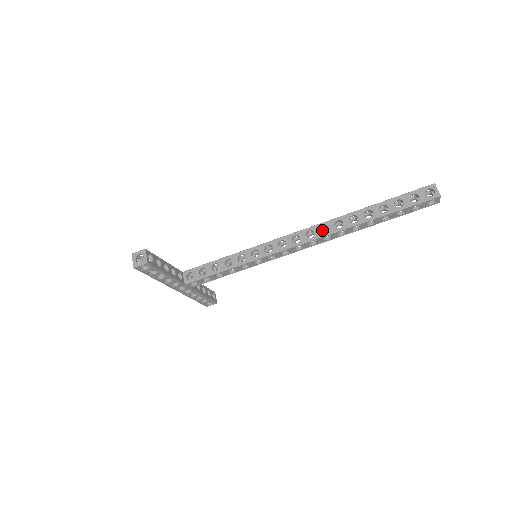
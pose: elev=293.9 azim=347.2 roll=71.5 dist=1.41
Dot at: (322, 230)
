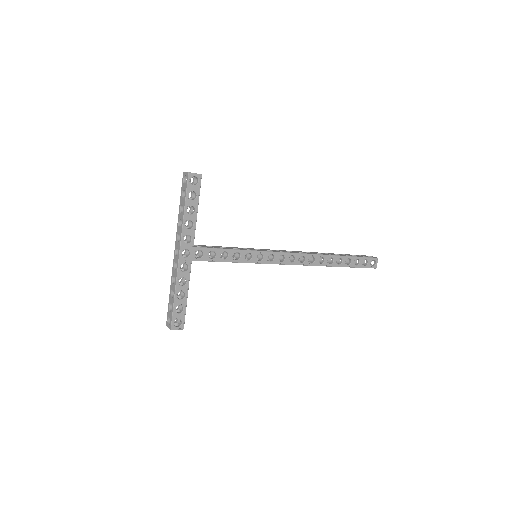
Dot at: occluded
